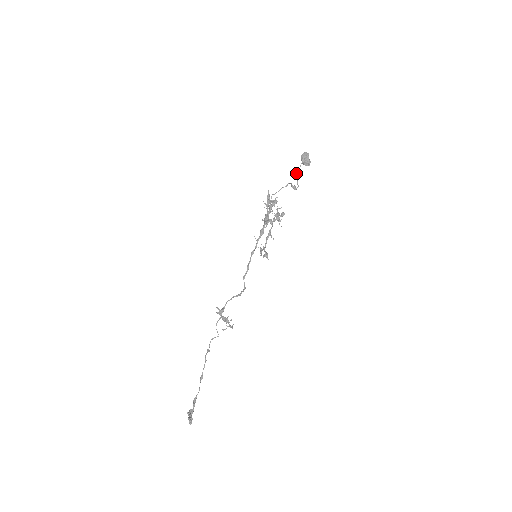
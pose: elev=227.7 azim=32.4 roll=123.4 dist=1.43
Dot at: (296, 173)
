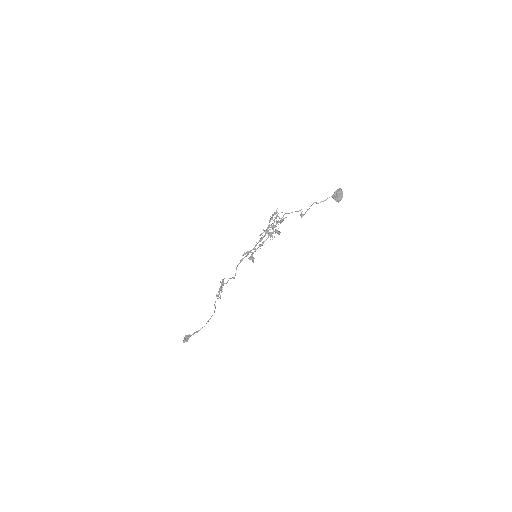
Dot at: (312, 204)
